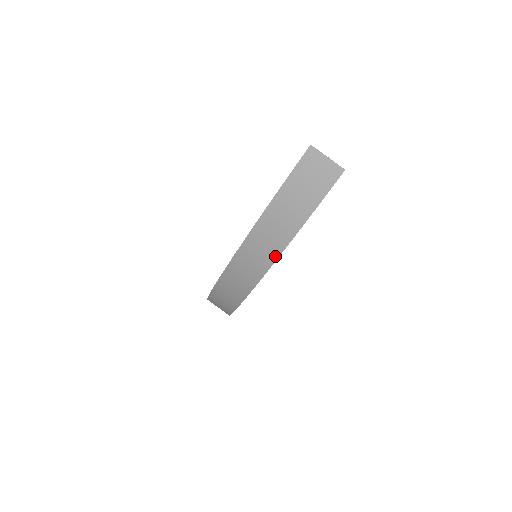
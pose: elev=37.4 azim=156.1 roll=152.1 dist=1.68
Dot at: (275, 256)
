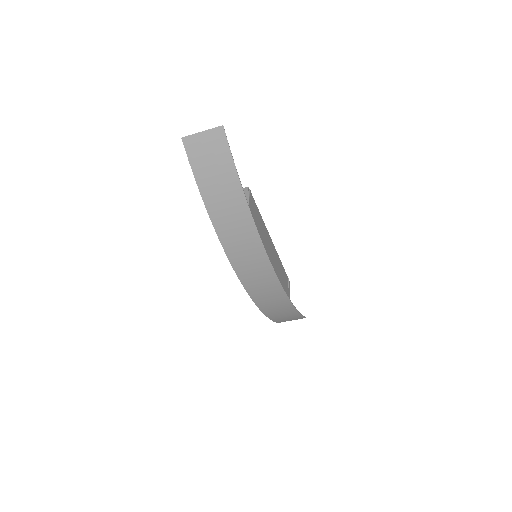
Dot at: (258, 242)
